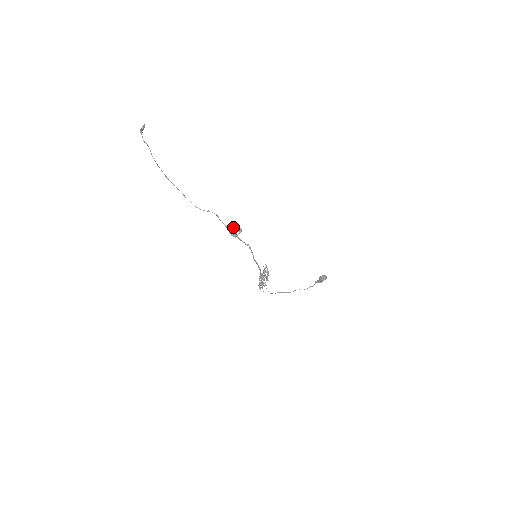
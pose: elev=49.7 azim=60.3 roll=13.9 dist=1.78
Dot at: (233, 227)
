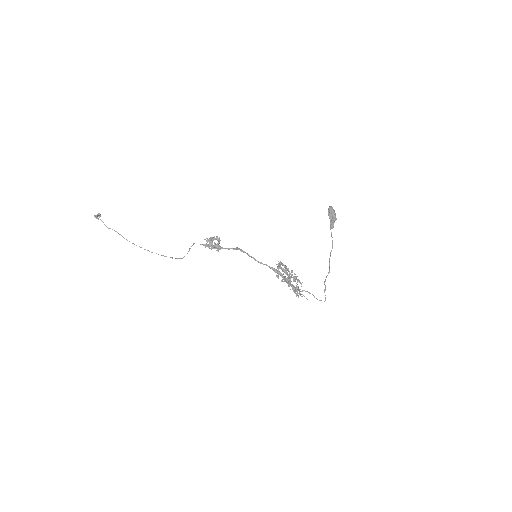
Dot at: (209, 240)
